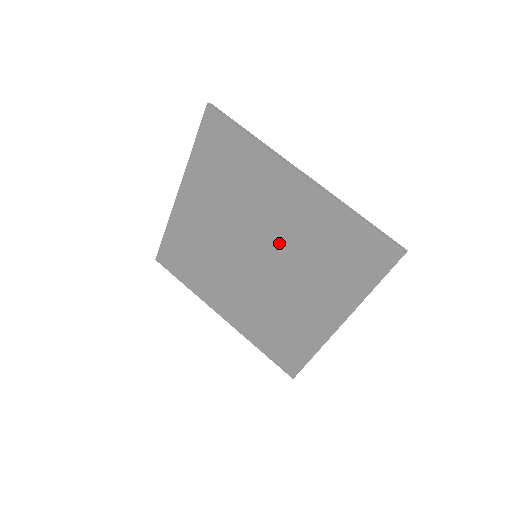
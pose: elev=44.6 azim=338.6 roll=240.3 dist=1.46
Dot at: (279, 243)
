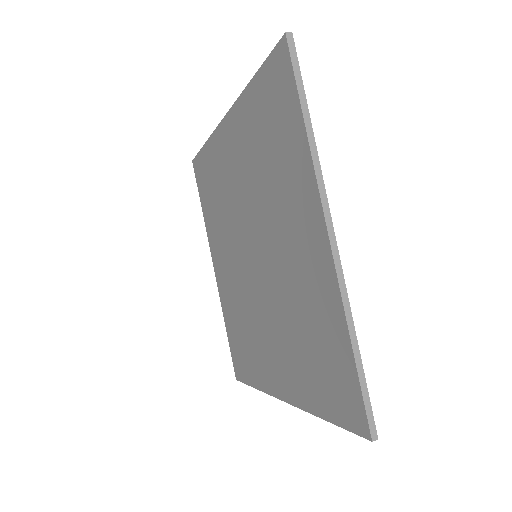
Dot at: (276, 271)
